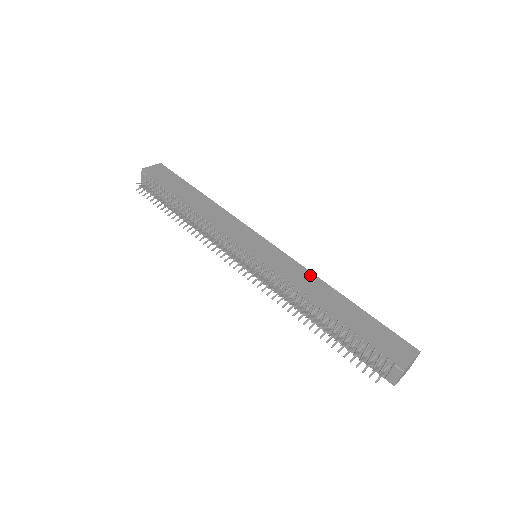
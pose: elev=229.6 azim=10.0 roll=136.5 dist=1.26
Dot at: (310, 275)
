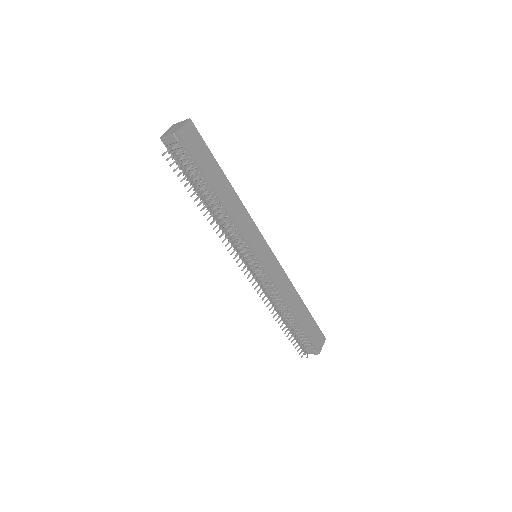
Dot at: (289, 283)
